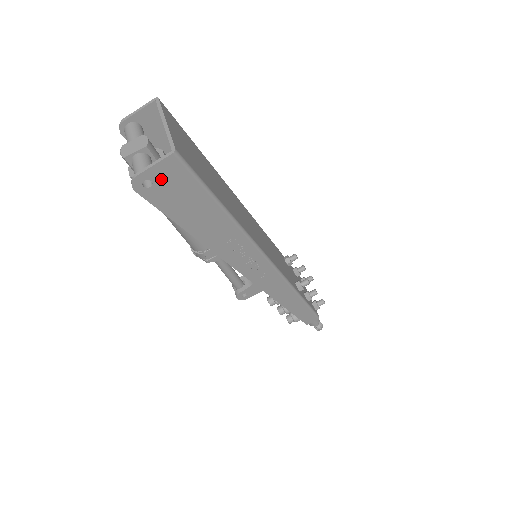
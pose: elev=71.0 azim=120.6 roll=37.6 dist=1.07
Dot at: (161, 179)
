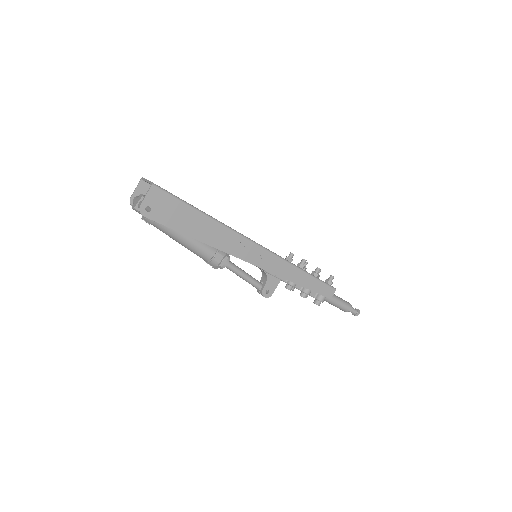
Dot at: (154, 203)
